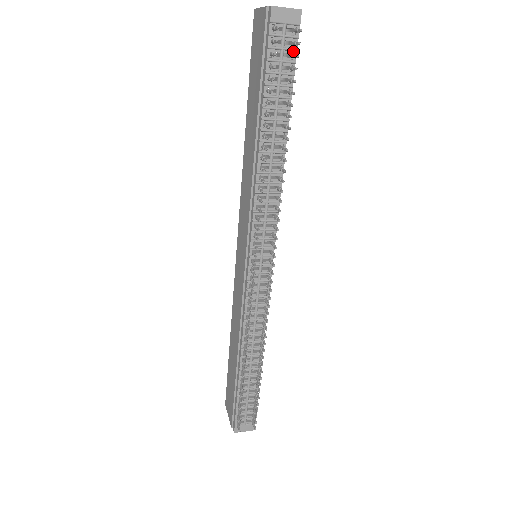
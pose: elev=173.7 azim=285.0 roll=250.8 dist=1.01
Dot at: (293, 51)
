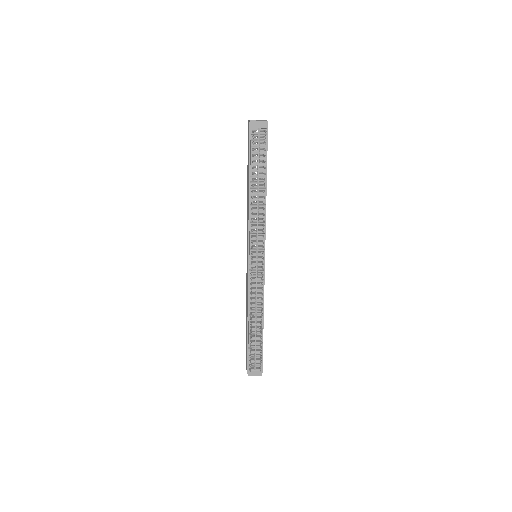
Dot at: (265, 141)
